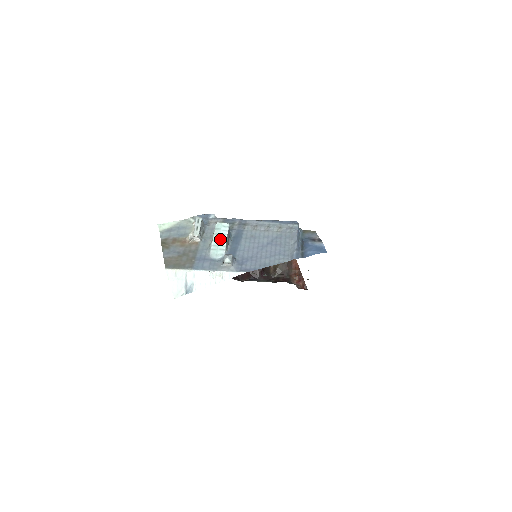
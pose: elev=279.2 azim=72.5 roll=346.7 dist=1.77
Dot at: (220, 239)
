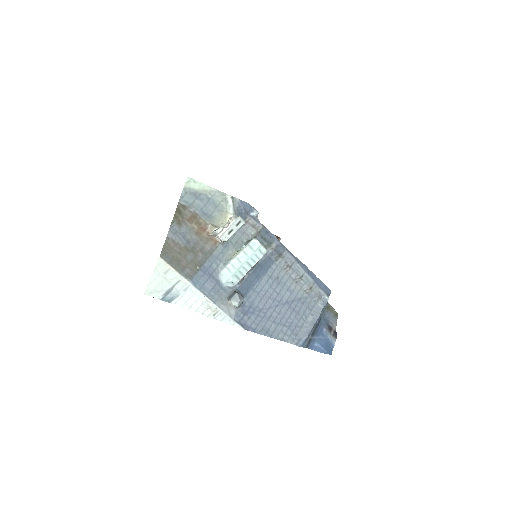
Dot at: (245, 263)
